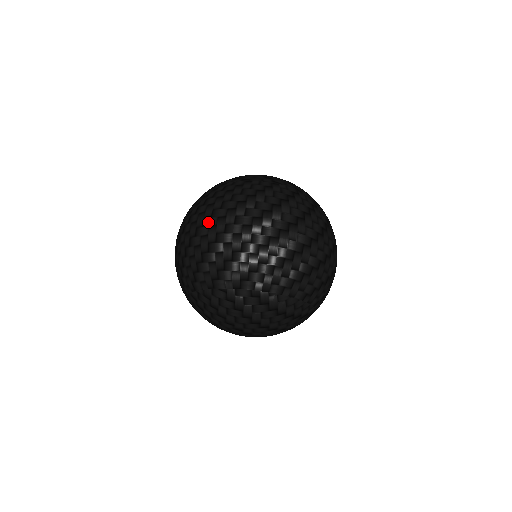
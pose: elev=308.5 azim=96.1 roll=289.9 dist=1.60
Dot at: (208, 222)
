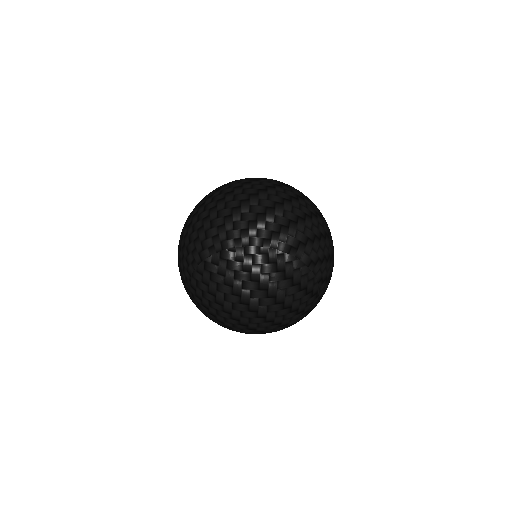
Dot at: (217, 198)
